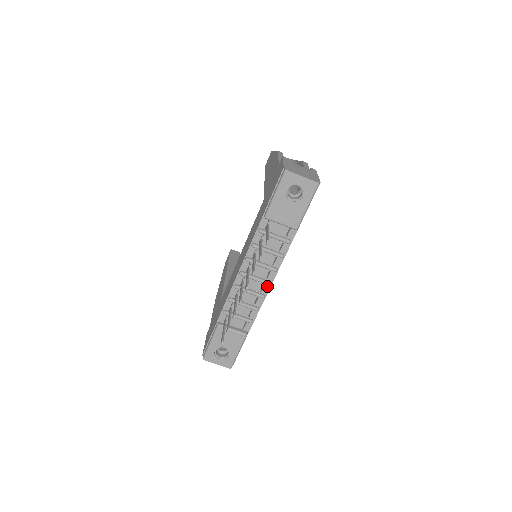
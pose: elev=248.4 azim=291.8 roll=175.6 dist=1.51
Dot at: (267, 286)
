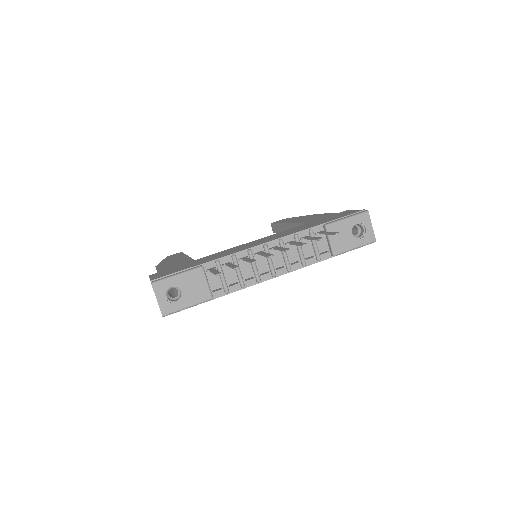
Dot at: (269, 276)
